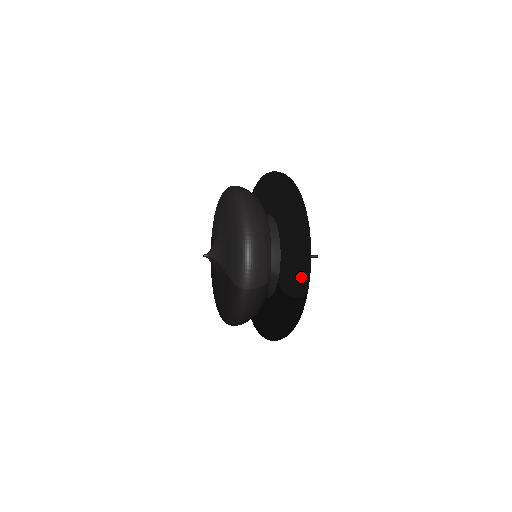
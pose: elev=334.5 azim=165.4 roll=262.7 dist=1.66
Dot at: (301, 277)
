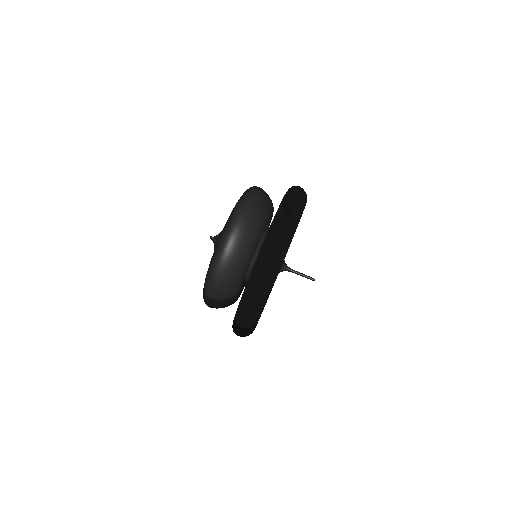
Dot at: (246, 316)
